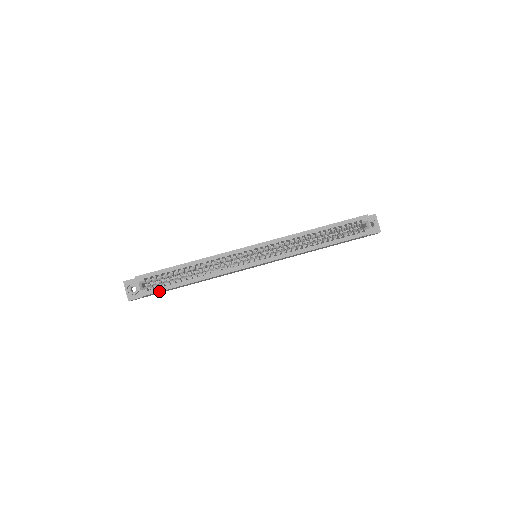
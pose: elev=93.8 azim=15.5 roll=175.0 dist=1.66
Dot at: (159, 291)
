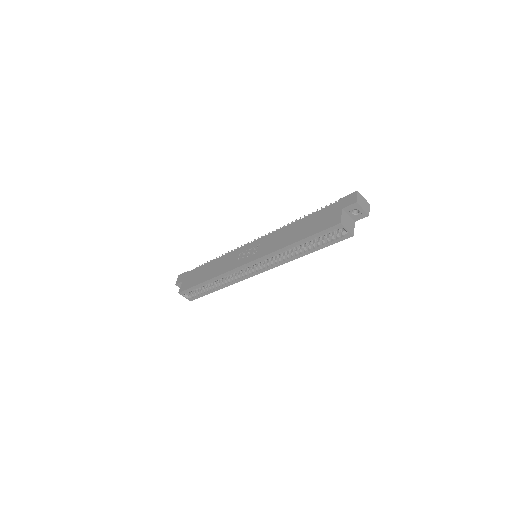
Dot at: (199, 297)
